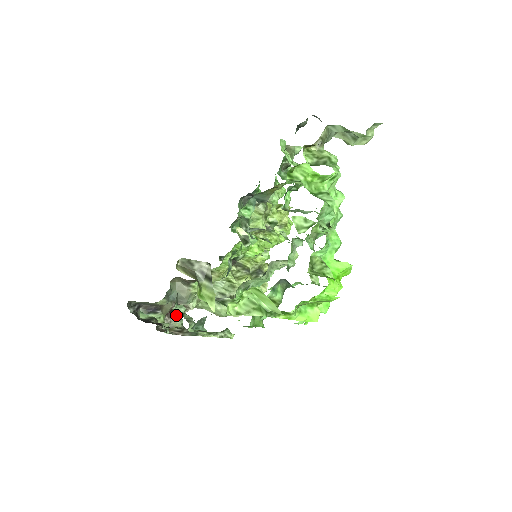
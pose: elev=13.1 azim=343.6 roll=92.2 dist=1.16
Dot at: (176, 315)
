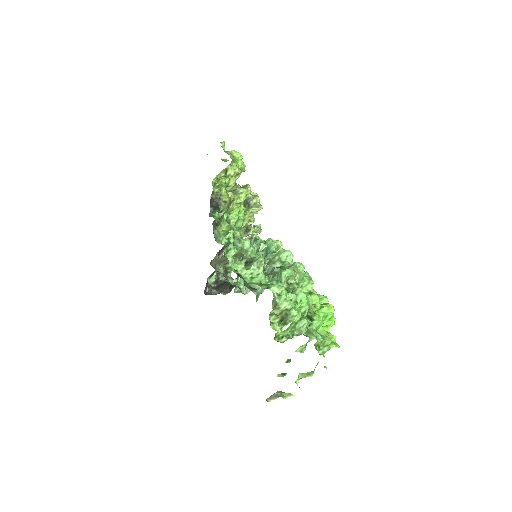
Dot at: (222, 250)
